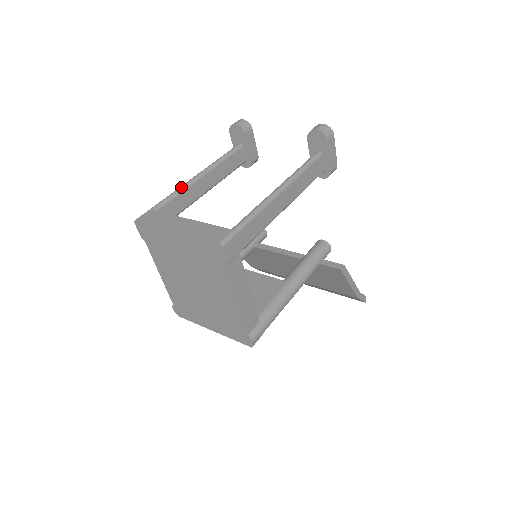
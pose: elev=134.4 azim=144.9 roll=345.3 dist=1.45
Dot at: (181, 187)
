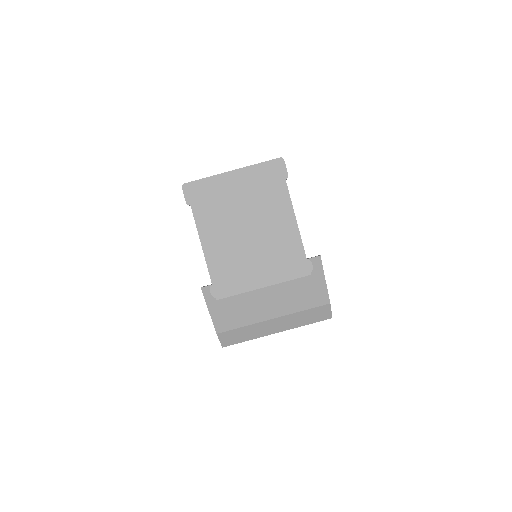
Dot at: occluded
